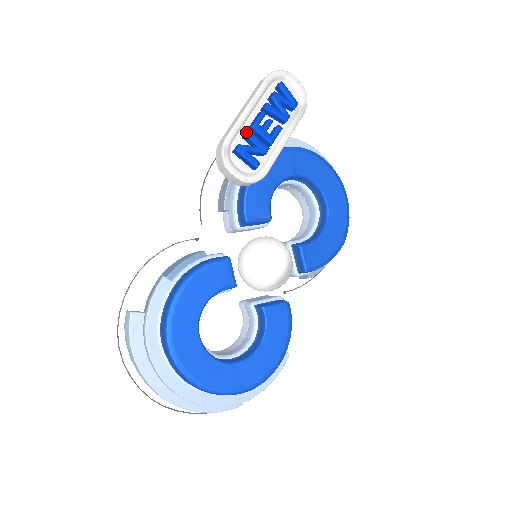
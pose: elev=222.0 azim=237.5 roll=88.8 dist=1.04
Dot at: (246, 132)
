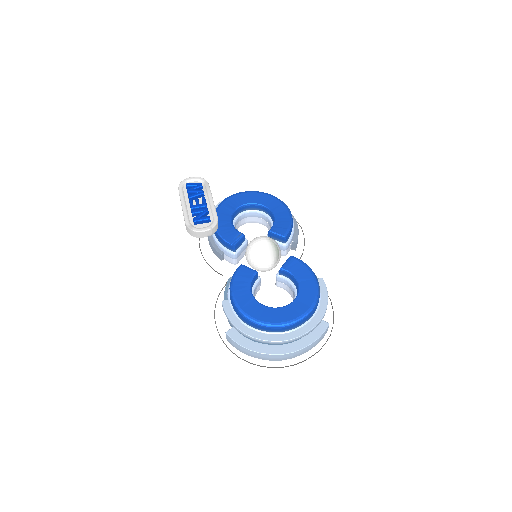
Dot at: (191, 213)
